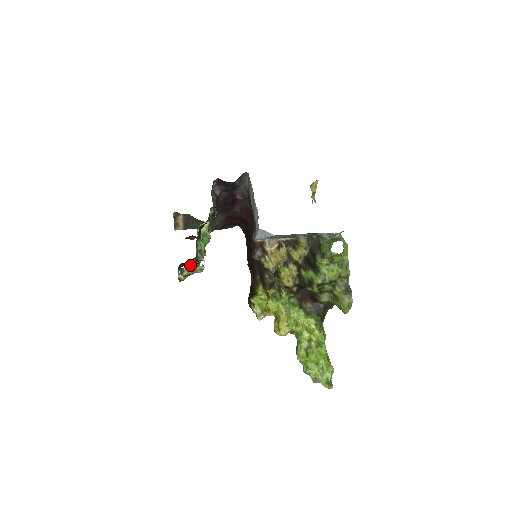
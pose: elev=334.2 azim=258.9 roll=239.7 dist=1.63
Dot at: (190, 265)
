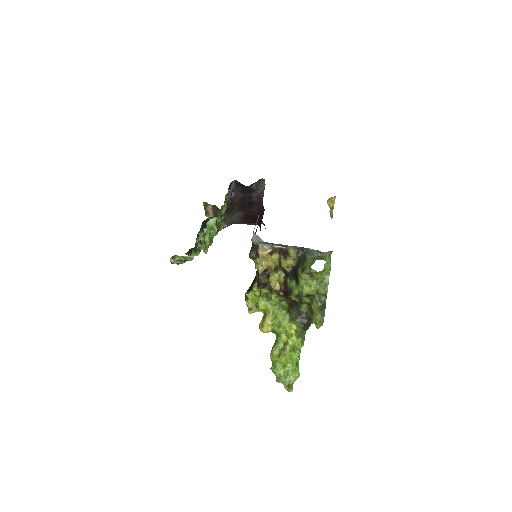
Dot at: occluded
